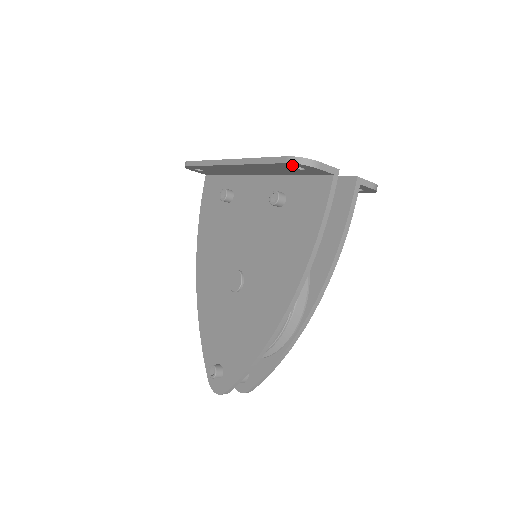
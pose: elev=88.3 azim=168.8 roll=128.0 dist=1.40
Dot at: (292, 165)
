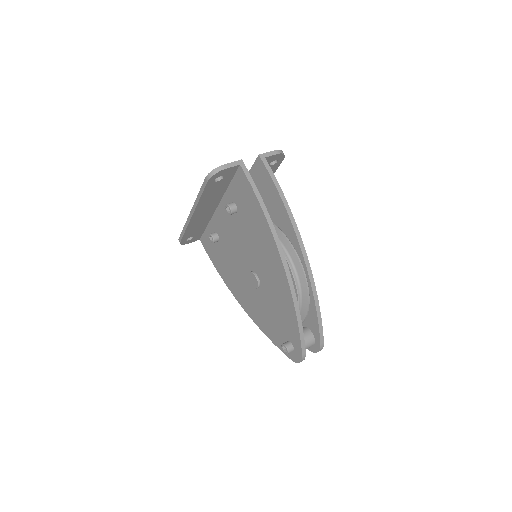
Dot at: (213, 180)
